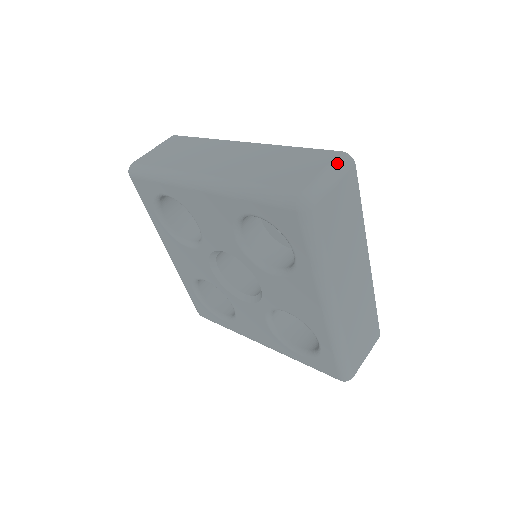
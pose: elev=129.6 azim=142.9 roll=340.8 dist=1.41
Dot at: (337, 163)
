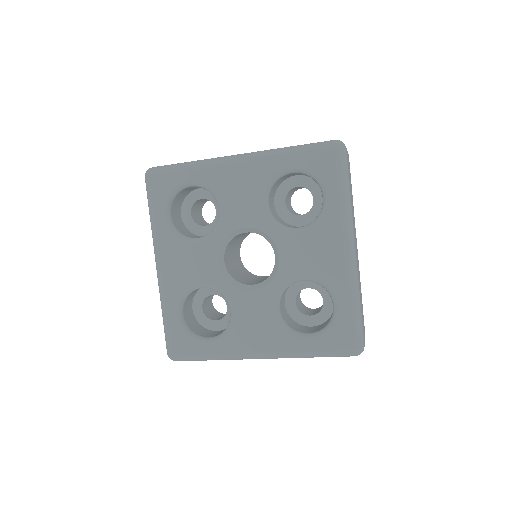
Dot at: occluded
